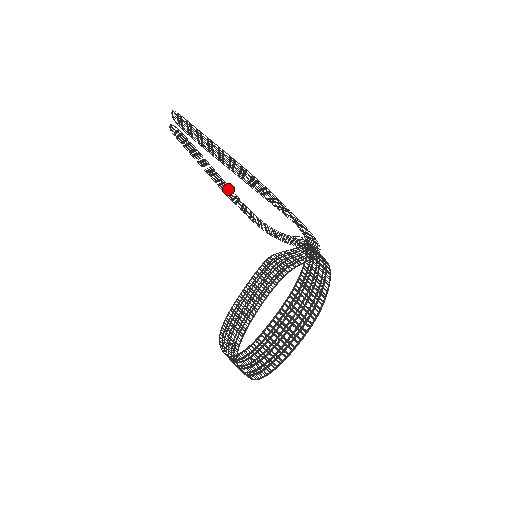
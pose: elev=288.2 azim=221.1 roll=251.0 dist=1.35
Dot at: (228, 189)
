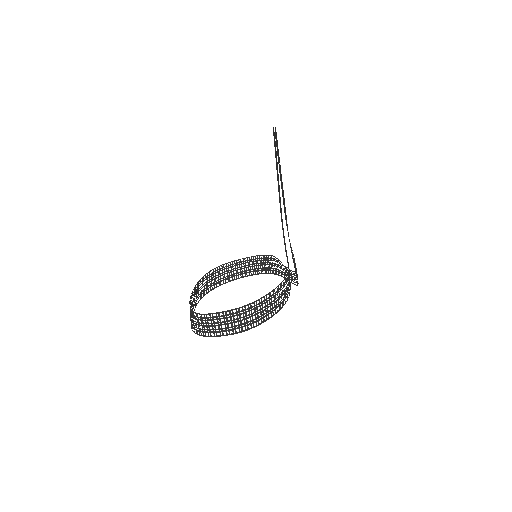
Dot at: occluded
